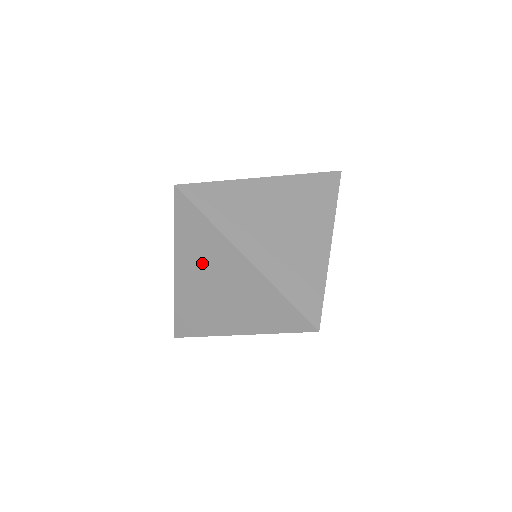
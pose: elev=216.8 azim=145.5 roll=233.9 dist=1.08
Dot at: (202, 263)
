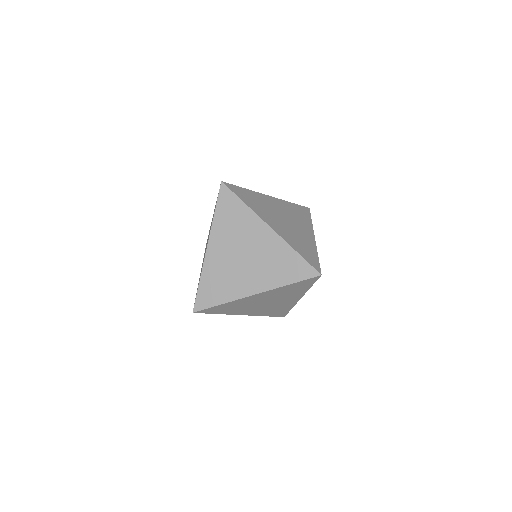
Dot at: (233, 238)
